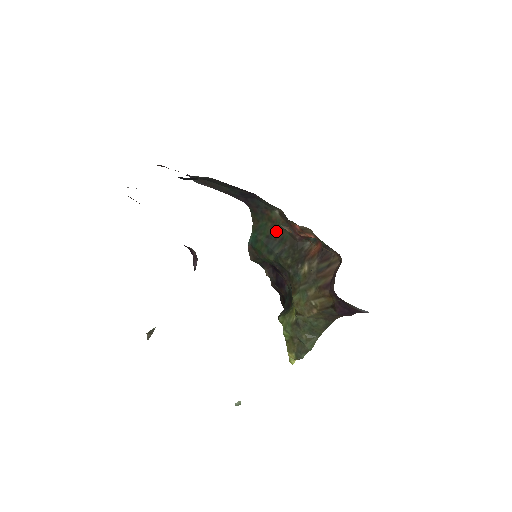
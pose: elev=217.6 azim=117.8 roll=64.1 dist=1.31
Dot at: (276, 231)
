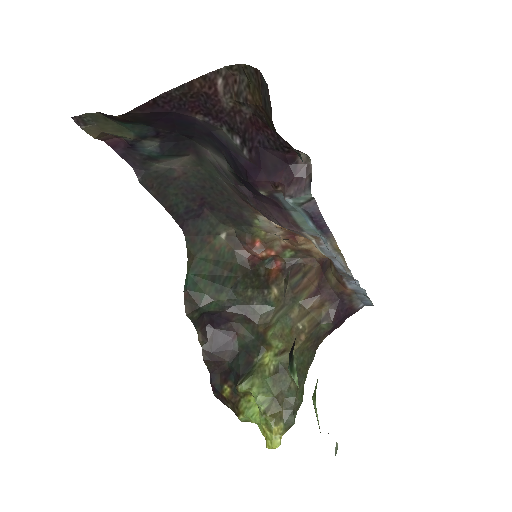
Dot at: (221, 263)
